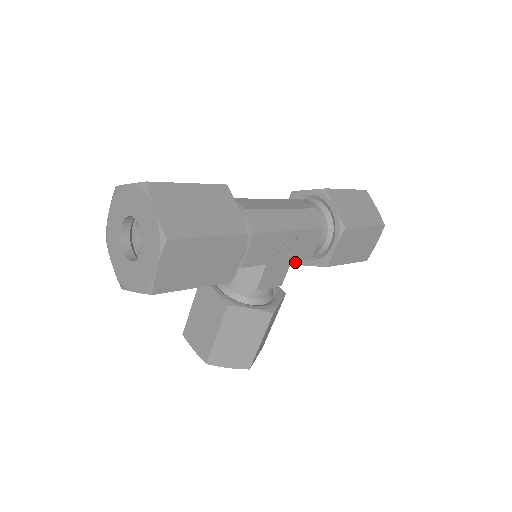
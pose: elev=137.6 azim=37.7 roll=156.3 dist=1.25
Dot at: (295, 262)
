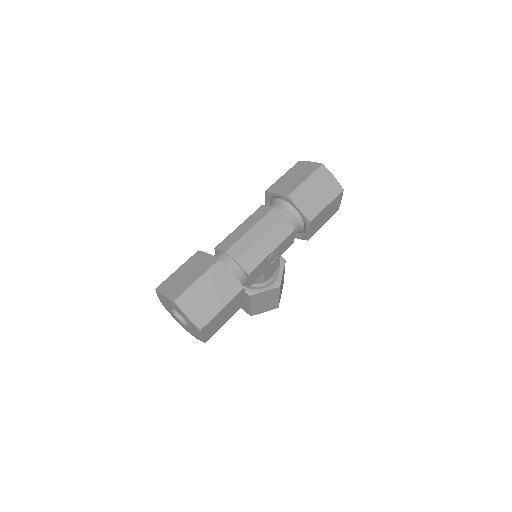
Dot at: occluded
